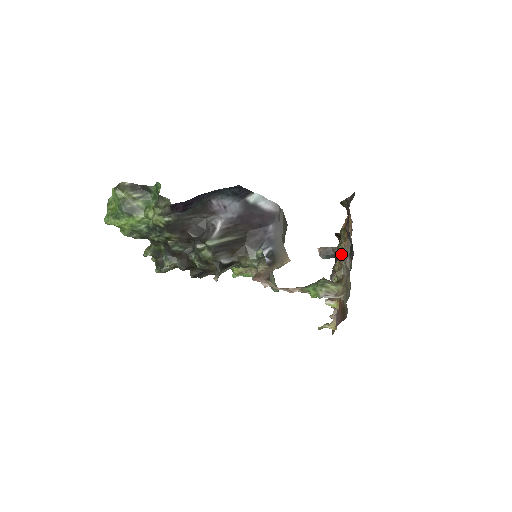
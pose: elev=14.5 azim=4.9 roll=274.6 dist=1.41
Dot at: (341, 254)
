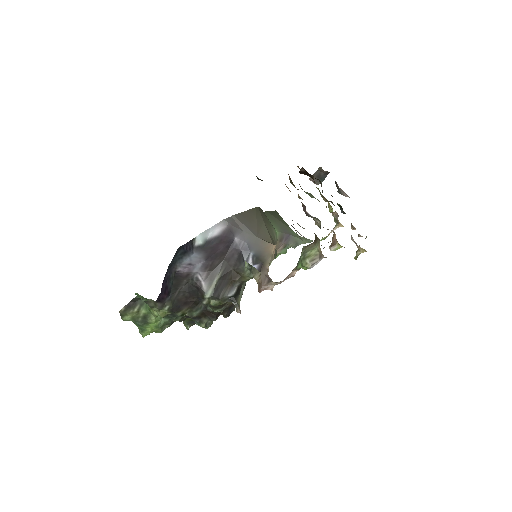
Dot at: occluded
